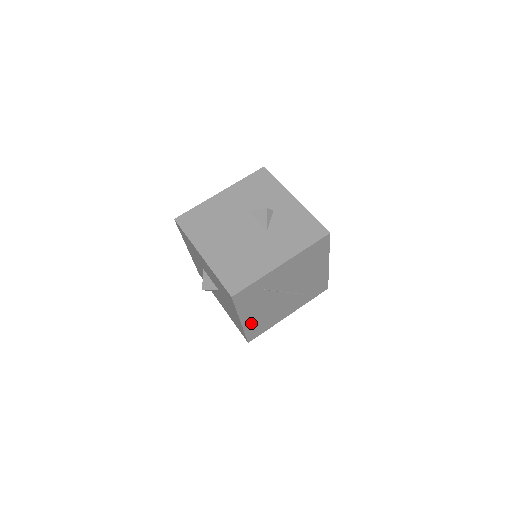
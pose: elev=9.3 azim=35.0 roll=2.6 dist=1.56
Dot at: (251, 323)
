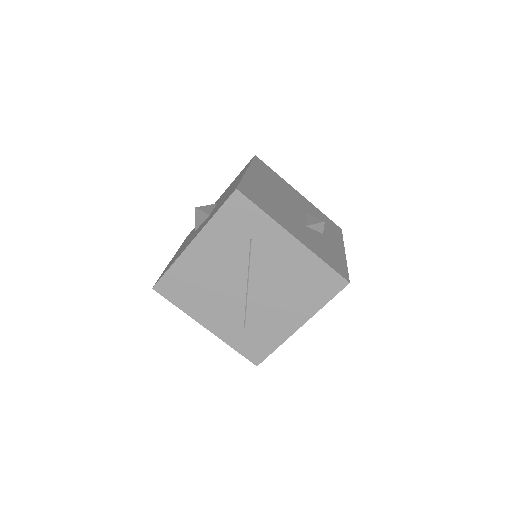
Dot at: (190, 264)
